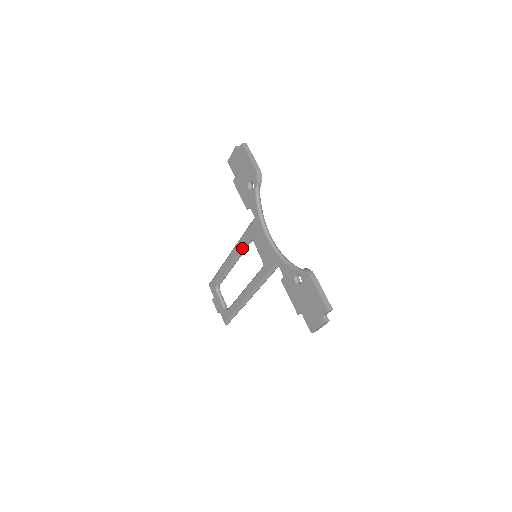
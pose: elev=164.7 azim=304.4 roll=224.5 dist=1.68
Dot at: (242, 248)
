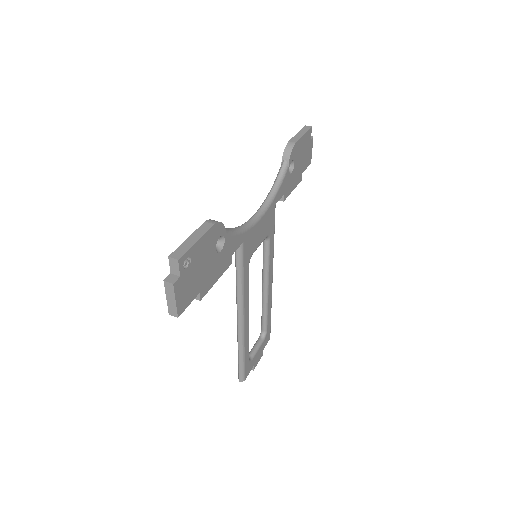
Dot at: (263, 255)
